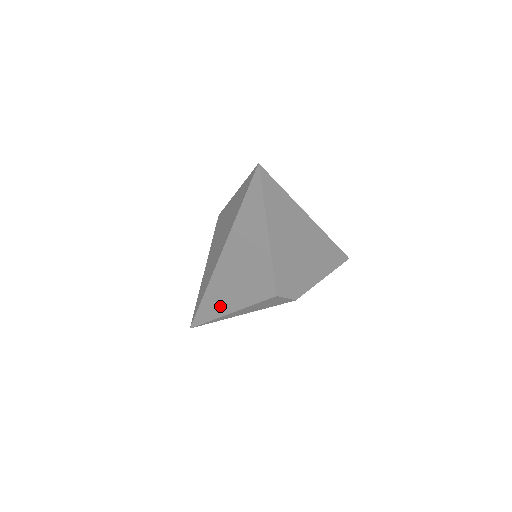
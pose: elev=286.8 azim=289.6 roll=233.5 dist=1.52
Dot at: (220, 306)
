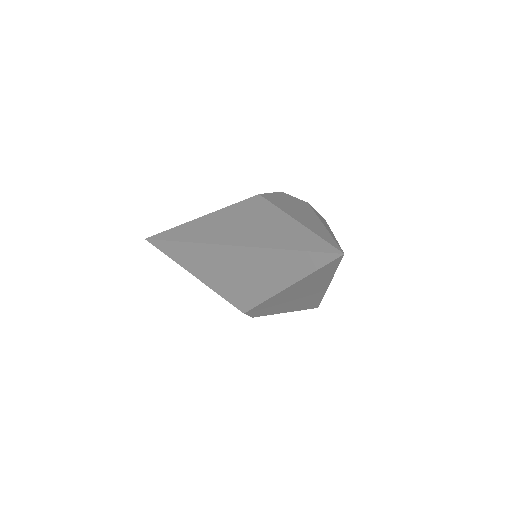
Dot at: (189, 262)
